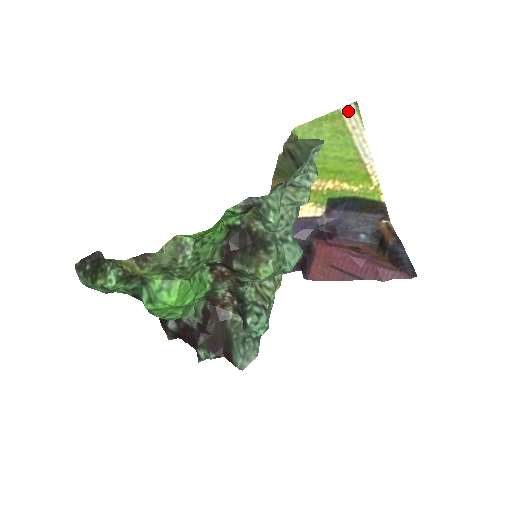
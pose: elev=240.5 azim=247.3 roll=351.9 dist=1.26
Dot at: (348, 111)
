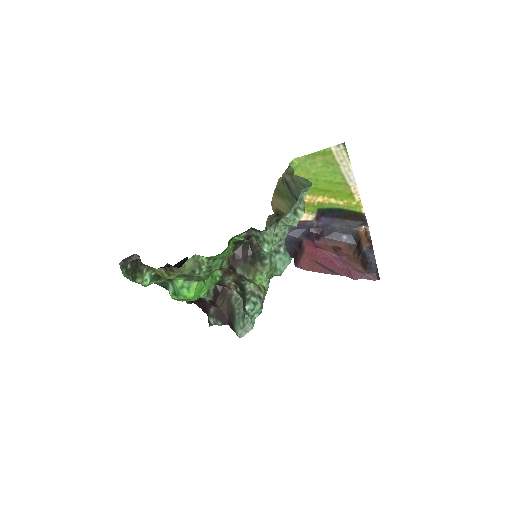
Dot at: (337, 149)
